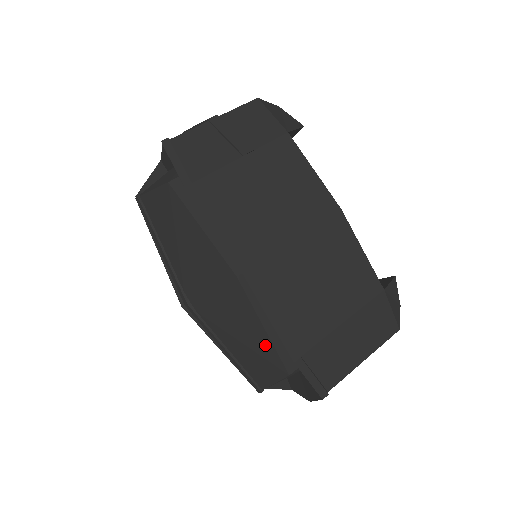
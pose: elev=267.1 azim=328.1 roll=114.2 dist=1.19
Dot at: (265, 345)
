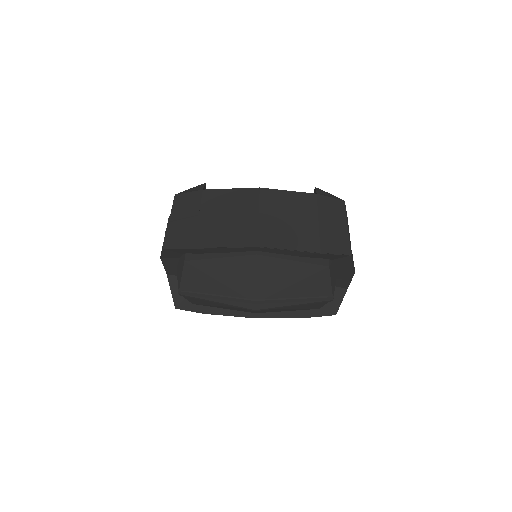
Dot at: (304, 268)
